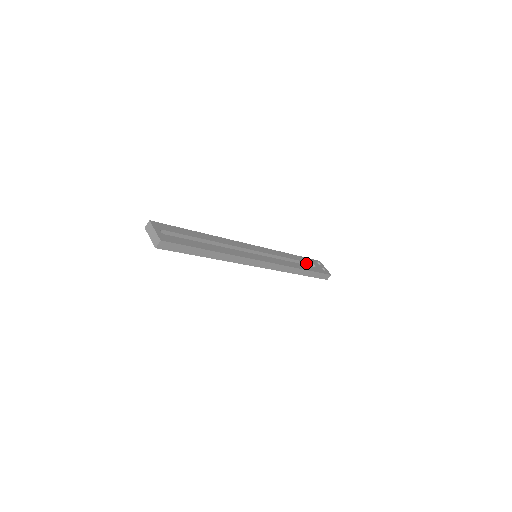
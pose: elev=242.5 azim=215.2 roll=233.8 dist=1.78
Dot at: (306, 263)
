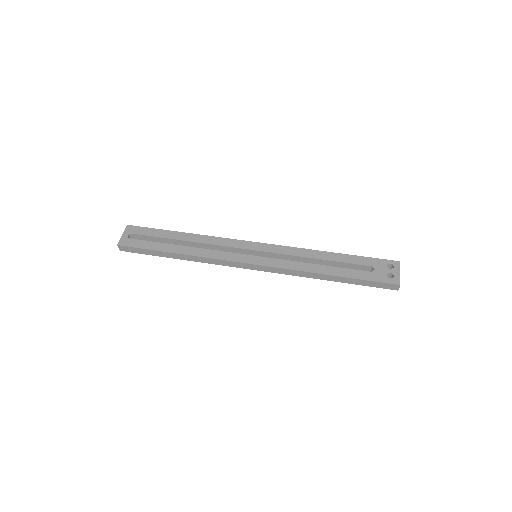
Dot at: (357, 265)
